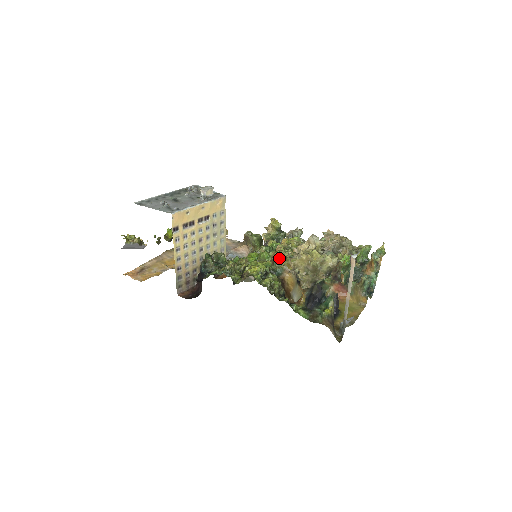
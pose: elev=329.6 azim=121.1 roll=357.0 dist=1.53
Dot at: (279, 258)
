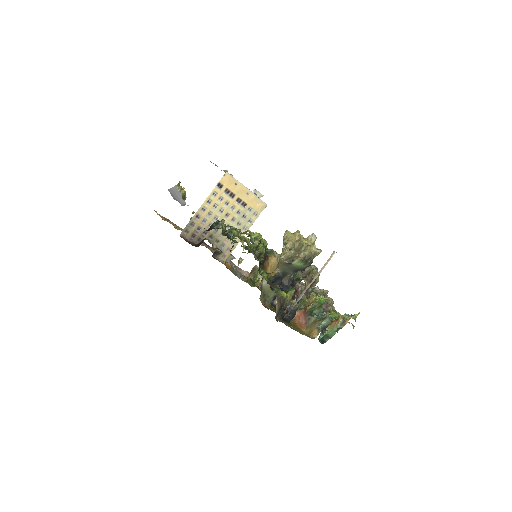
Dot at: occluded
